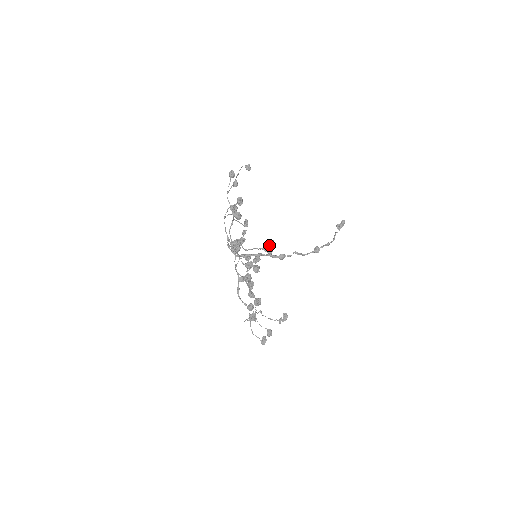
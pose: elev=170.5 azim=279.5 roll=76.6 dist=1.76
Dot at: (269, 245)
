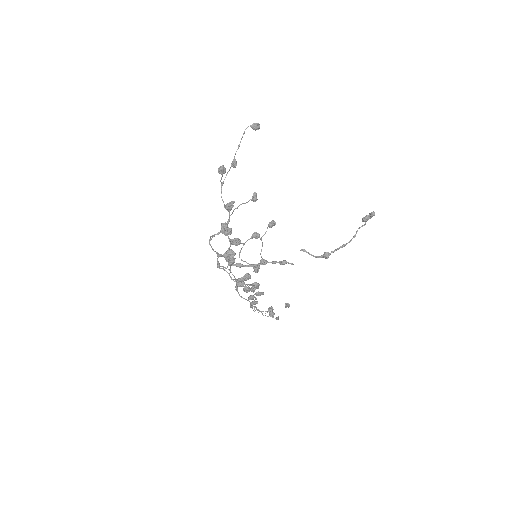
Dot at: (251, 291)
